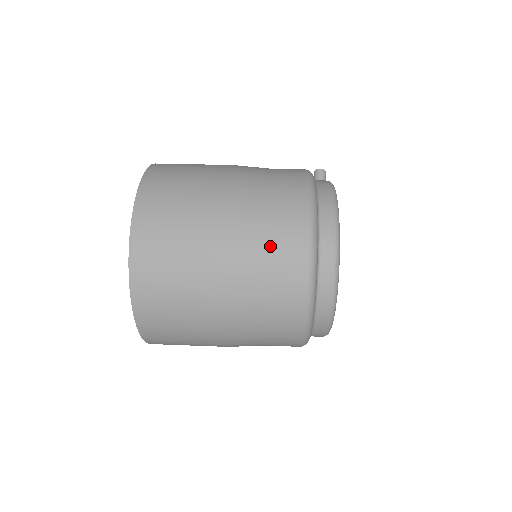
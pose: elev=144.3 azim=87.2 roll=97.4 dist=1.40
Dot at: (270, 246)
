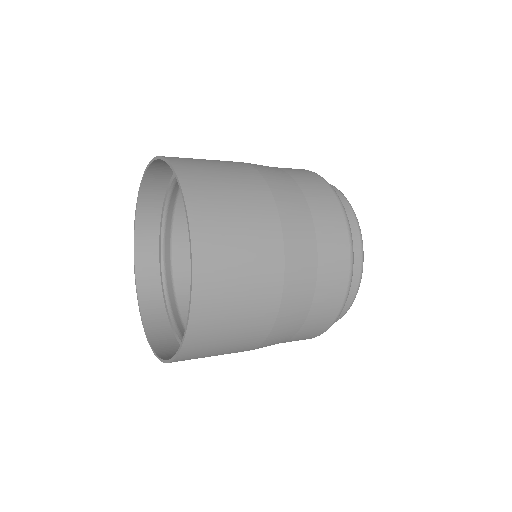
Dot at: (300, 183)
